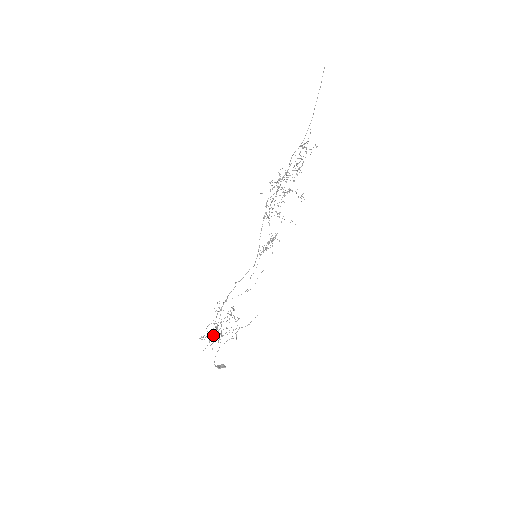
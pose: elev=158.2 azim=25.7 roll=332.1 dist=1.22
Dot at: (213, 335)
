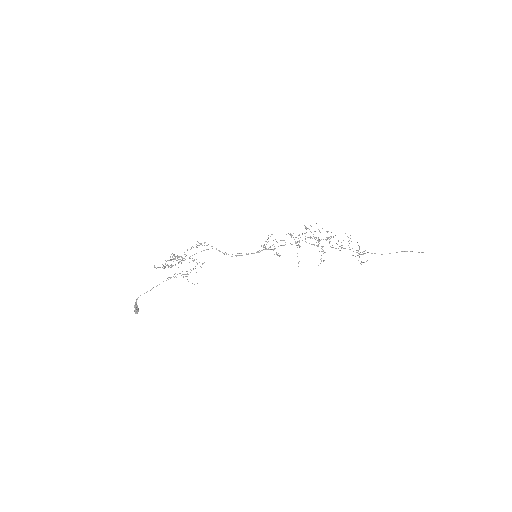
Dot at: occluded
